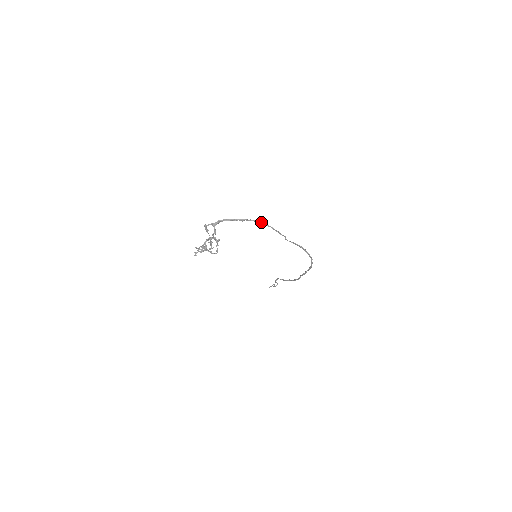
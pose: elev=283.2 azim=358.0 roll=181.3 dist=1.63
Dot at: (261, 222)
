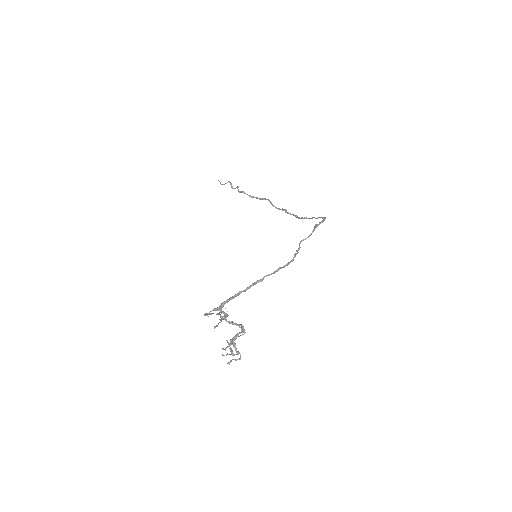
Dot at: (278, 270)
